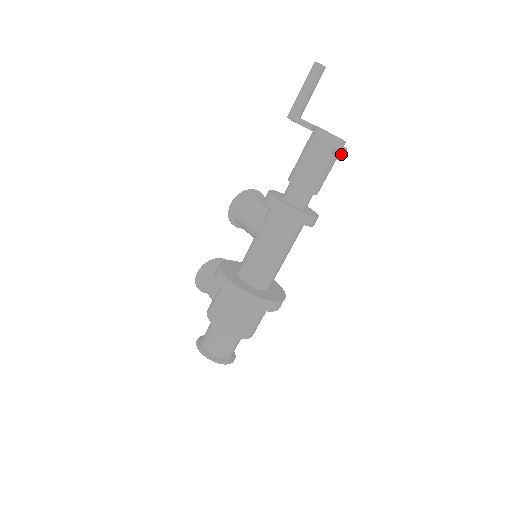
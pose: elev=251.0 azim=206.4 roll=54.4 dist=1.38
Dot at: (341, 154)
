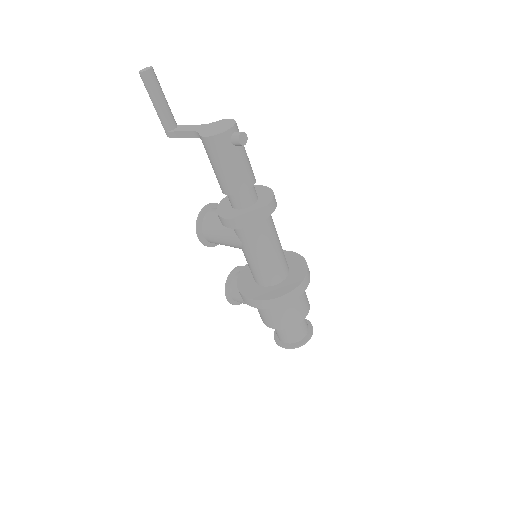
Dot at: (243, 141)
